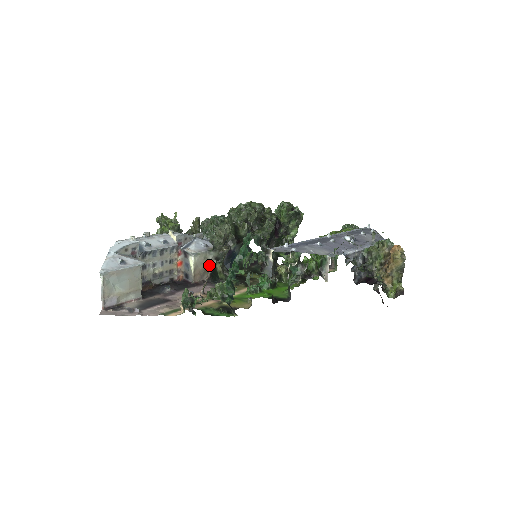
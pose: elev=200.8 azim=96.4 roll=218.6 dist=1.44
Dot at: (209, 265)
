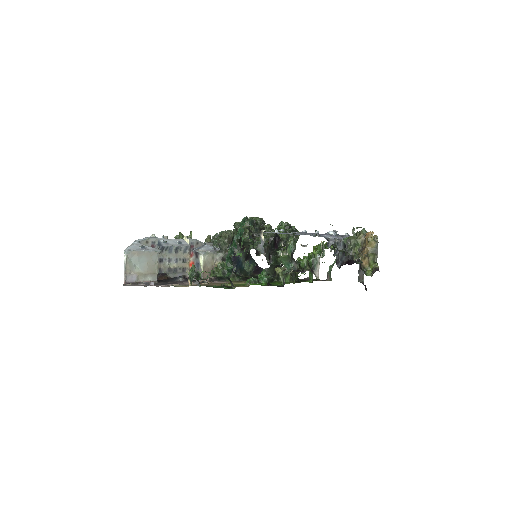
Dot at: (216, 265)
